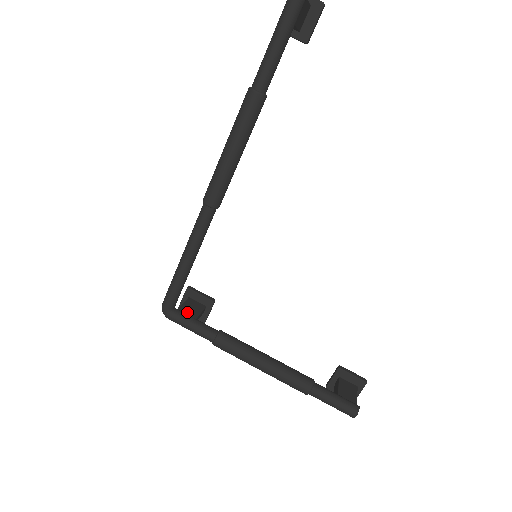
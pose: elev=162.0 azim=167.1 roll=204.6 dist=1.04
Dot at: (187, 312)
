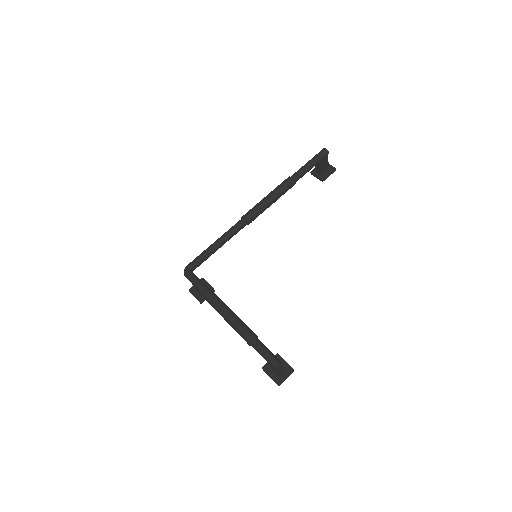
Dot at: occluded
